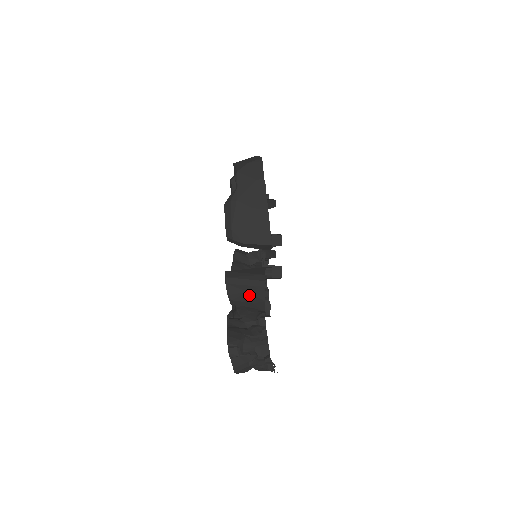
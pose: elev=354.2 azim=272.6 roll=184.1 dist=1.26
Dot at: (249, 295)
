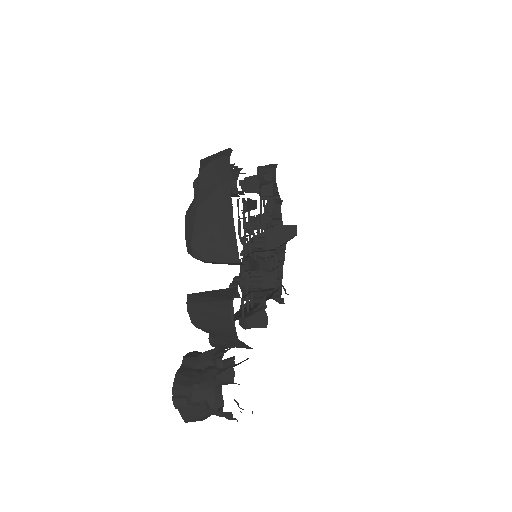
Dot at: (215, 323)
